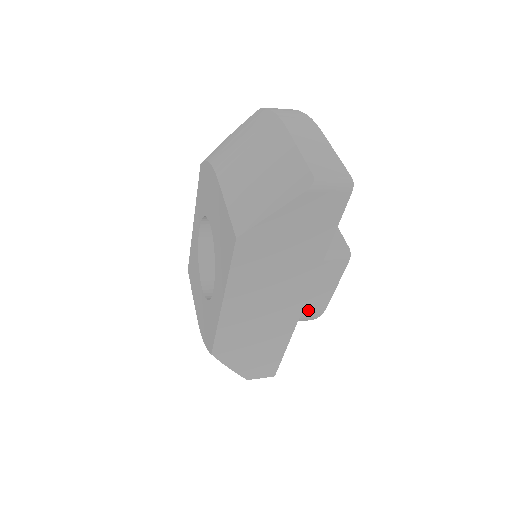
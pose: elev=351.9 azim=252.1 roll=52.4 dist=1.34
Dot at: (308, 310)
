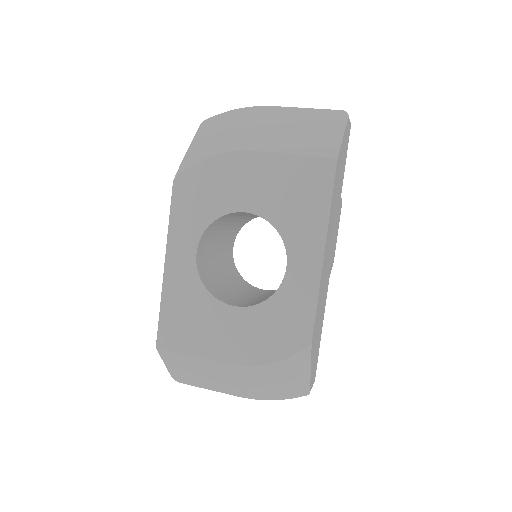
Dot at: (331, 267)
